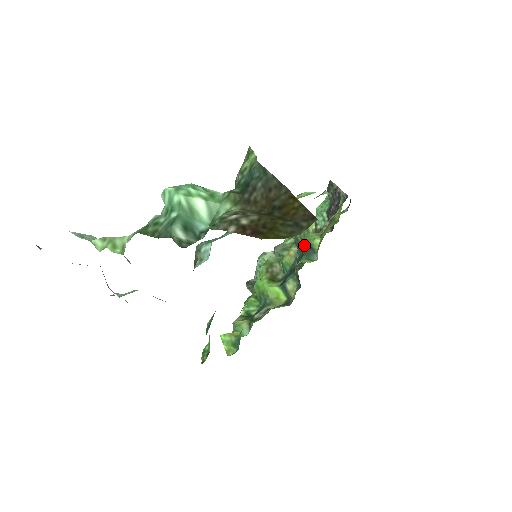
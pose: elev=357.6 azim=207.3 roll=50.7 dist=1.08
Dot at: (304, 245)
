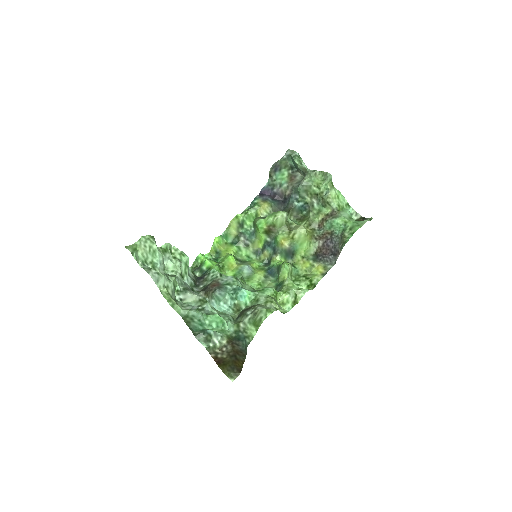
Dot at: (277, 279)
